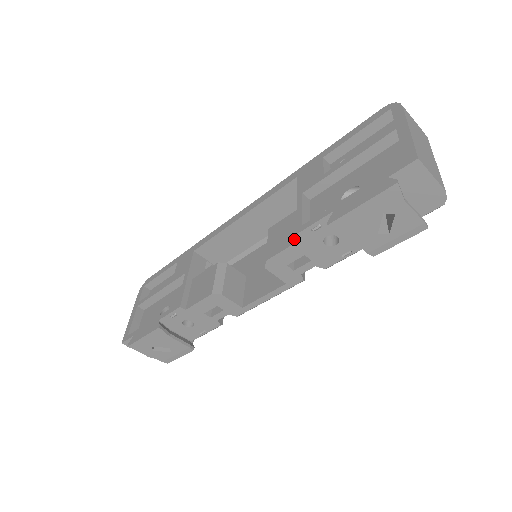
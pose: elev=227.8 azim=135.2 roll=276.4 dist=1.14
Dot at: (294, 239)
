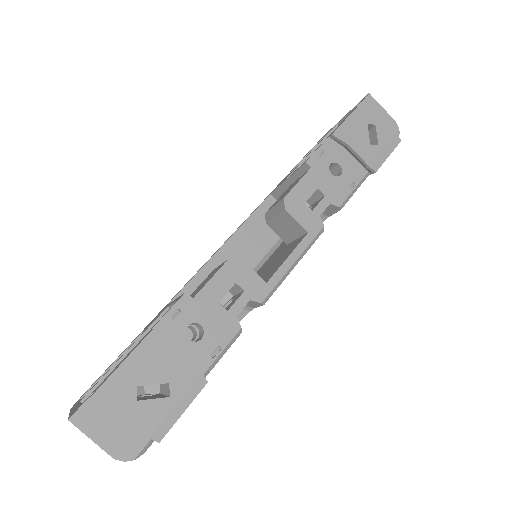
Dot at: (303, 175)
